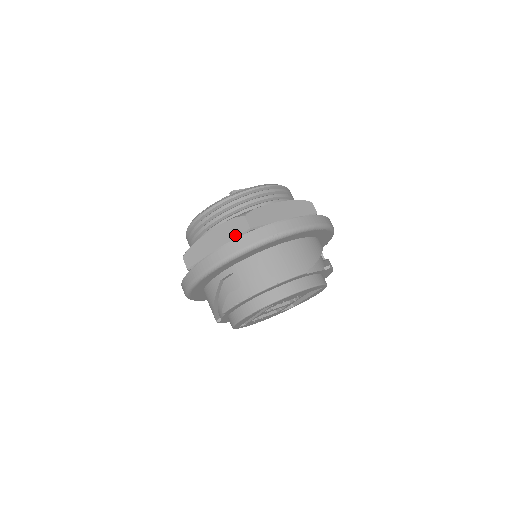
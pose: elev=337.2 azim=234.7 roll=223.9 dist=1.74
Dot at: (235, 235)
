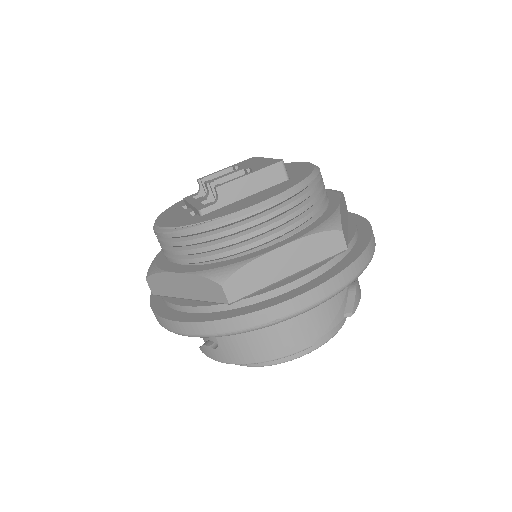
Dot at: (209, 299)
